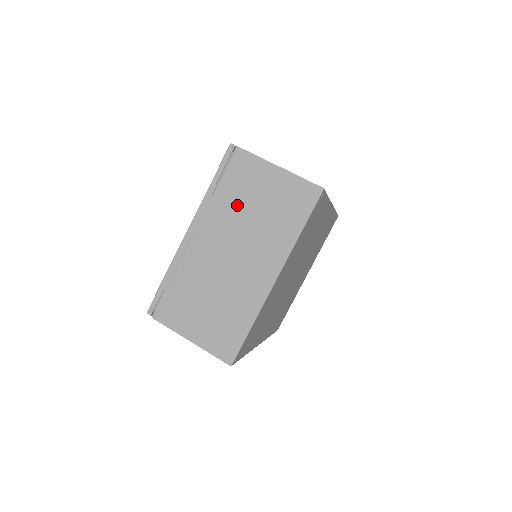
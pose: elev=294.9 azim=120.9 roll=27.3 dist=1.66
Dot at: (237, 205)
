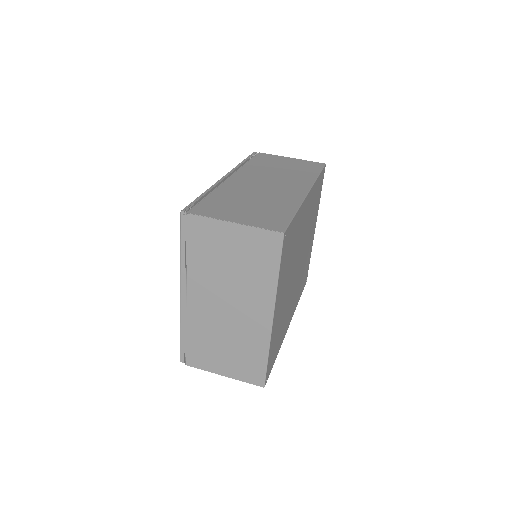
Dot at: (212, 265)
